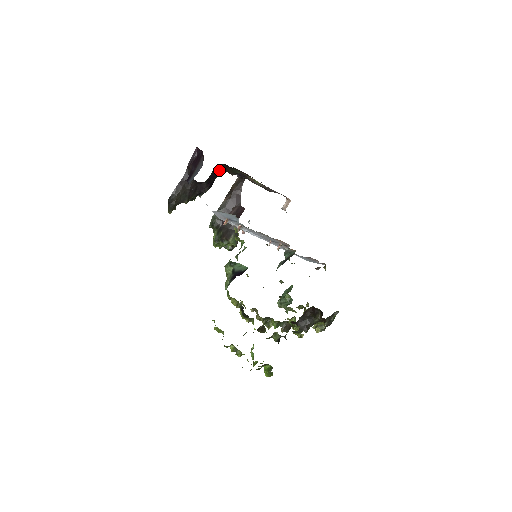
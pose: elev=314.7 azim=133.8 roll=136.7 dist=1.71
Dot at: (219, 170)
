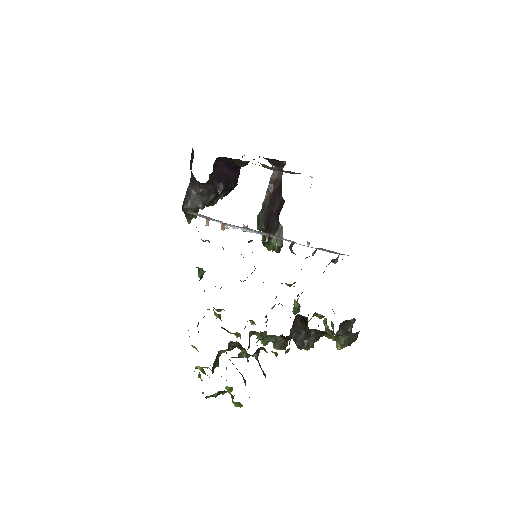
Dot at: (228, 164)
